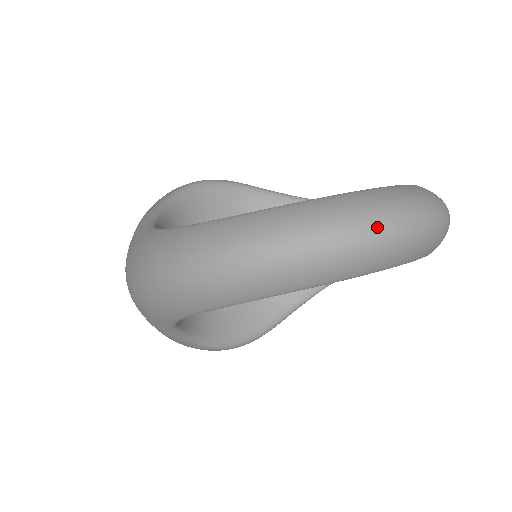
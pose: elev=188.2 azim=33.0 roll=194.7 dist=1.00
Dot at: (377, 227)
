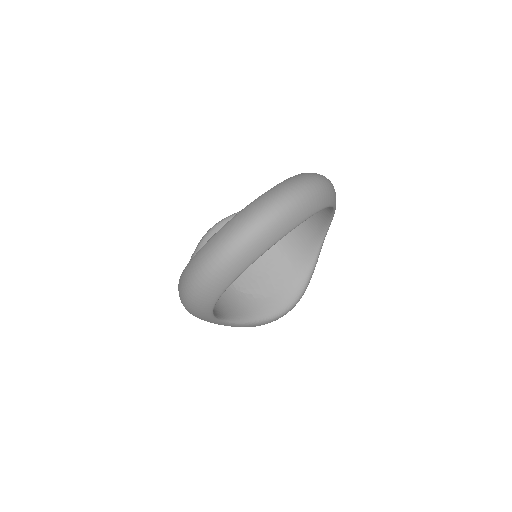
Dot at: (247, 230)
